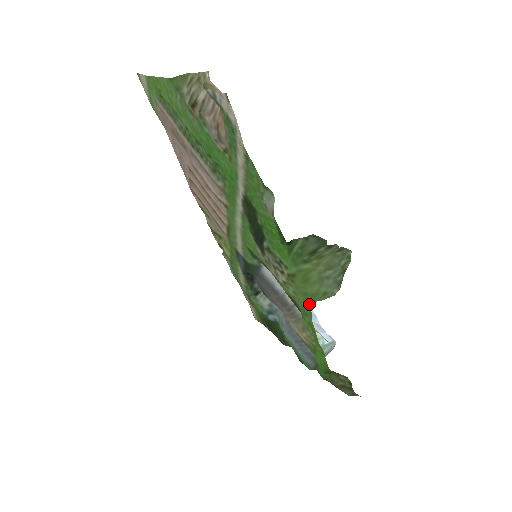
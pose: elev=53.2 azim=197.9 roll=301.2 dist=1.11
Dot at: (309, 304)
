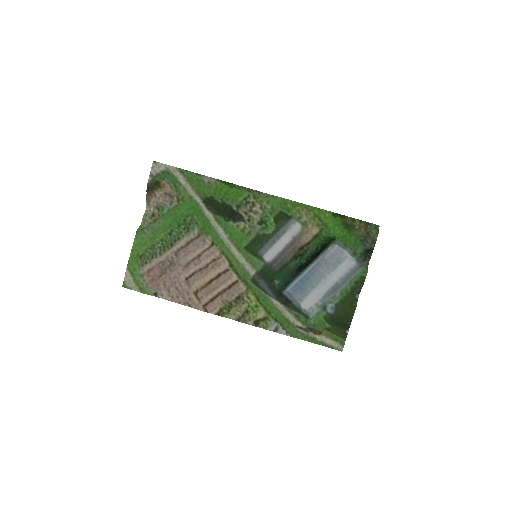
Dot at: (277, 197)
